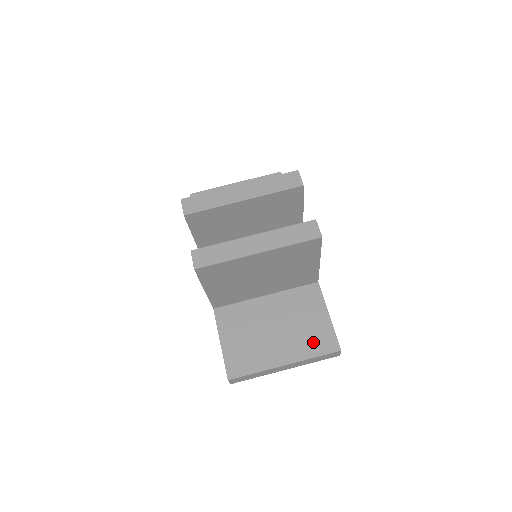
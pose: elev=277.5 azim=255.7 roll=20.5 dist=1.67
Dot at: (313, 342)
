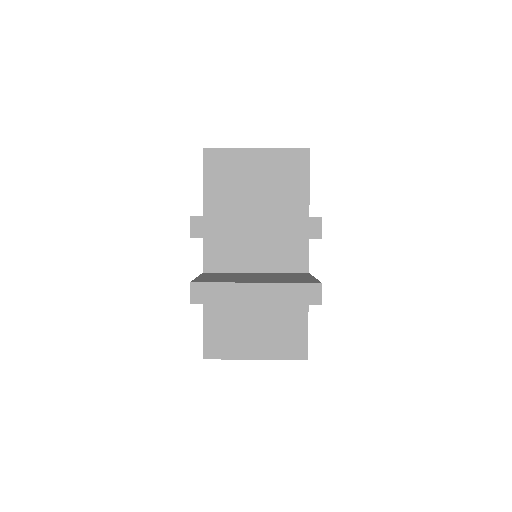
Dot at: (286, 346)
